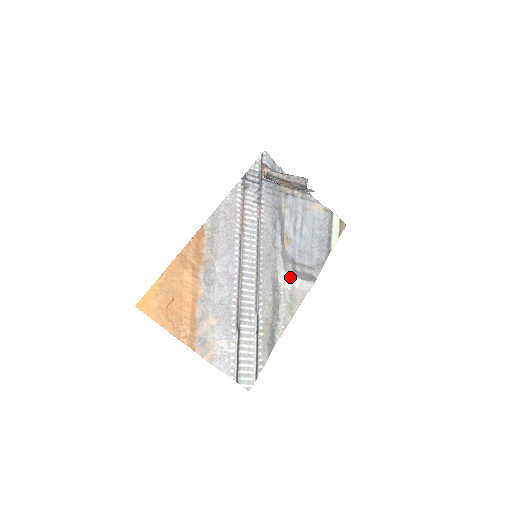
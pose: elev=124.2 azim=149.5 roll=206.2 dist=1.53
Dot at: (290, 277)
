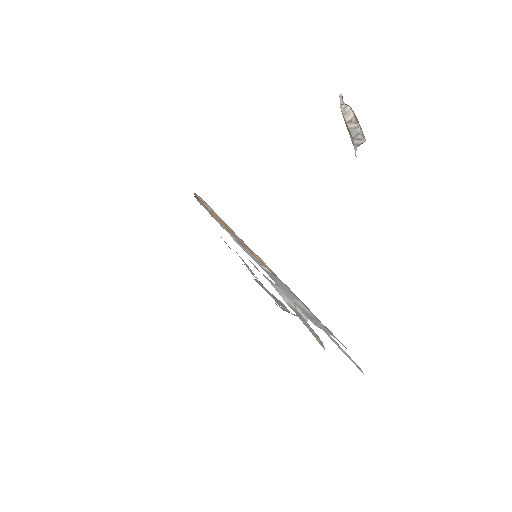
Dot at: occluded
